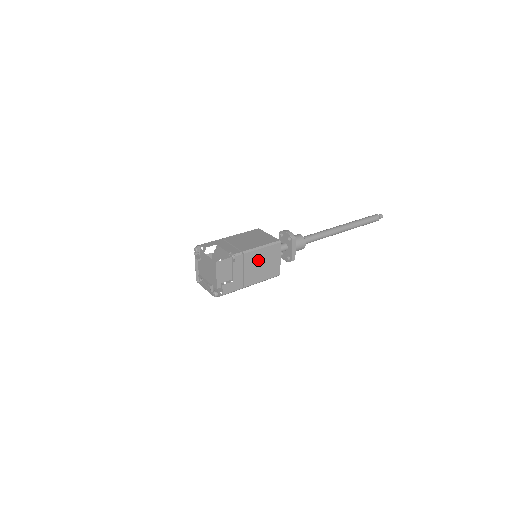
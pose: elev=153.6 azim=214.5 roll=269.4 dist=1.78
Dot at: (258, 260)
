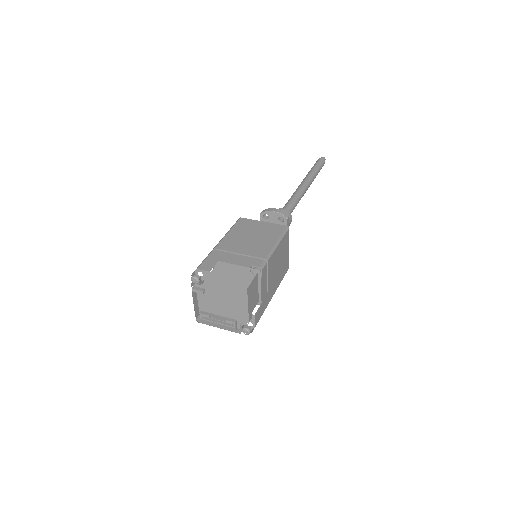
Dot at: (276, 262)
